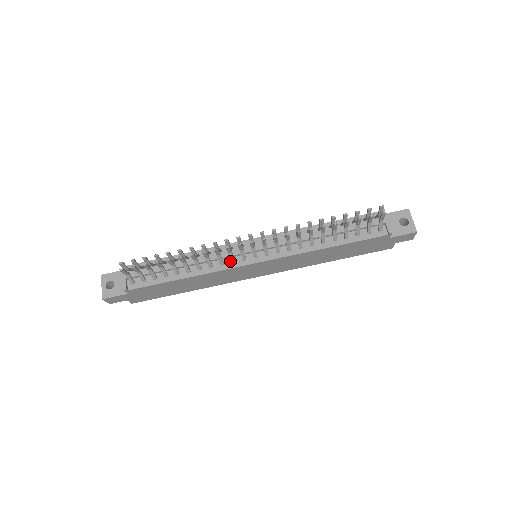
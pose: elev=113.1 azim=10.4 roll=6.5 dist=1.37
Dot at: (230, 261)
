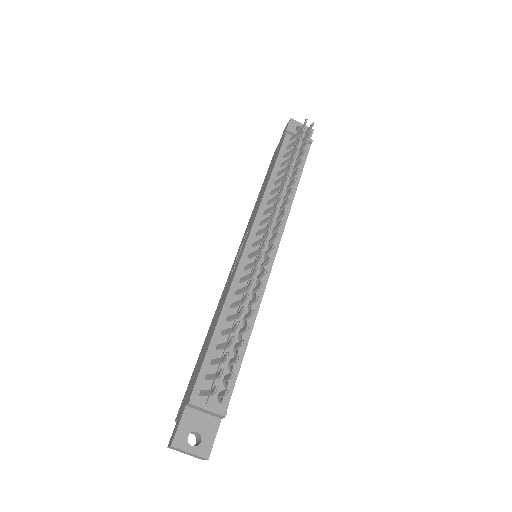
Dot at: occluded
